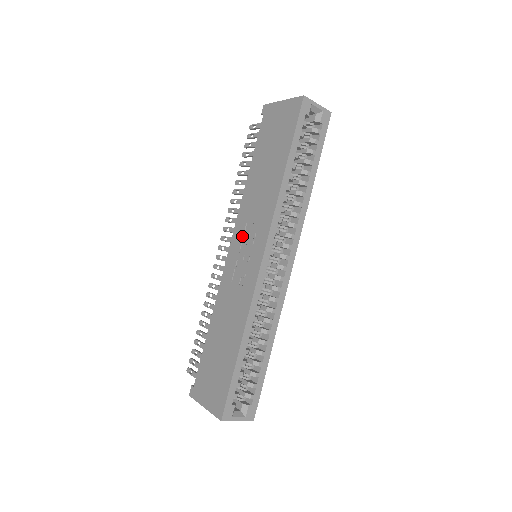
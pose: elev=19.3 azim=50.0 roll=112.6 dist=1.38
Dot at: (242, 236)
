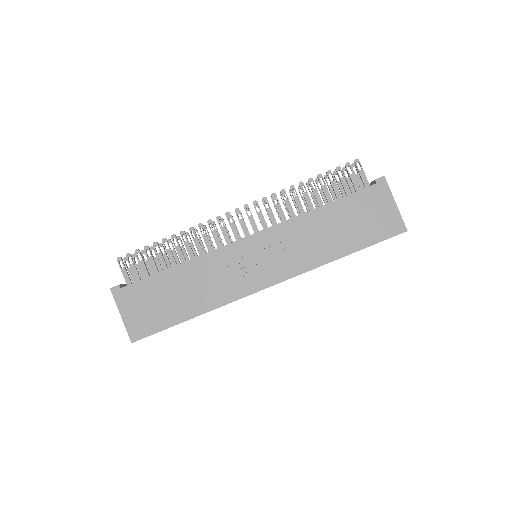
Dot at: (268, 246)
